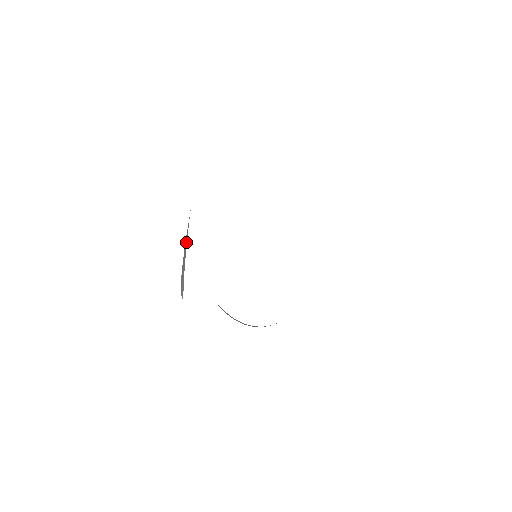
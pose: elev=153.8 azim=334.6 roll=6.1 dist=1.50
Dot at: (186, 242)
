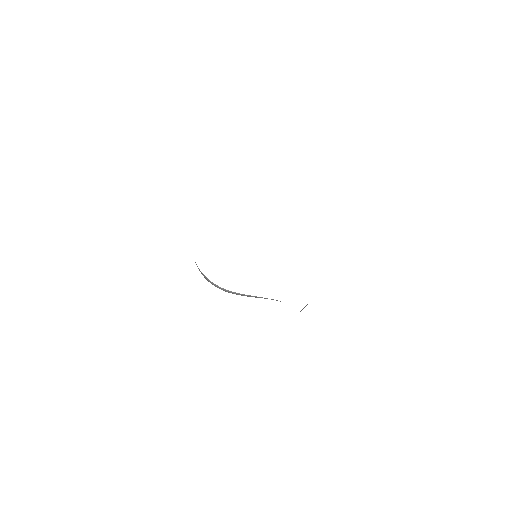
Dot at: occluded
